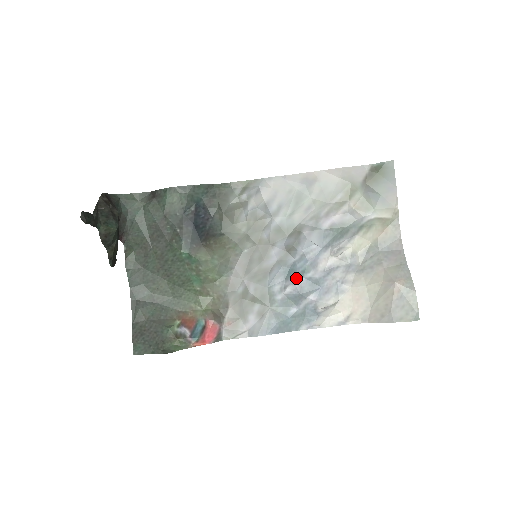
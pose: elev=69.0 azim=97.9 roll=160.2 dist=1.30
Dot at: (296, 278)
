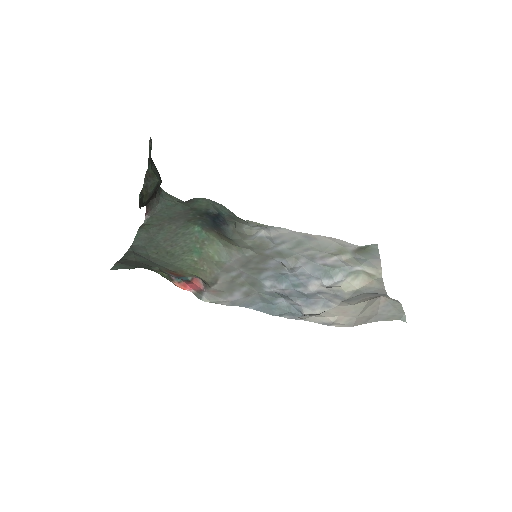
Dot at: (286, 287)
